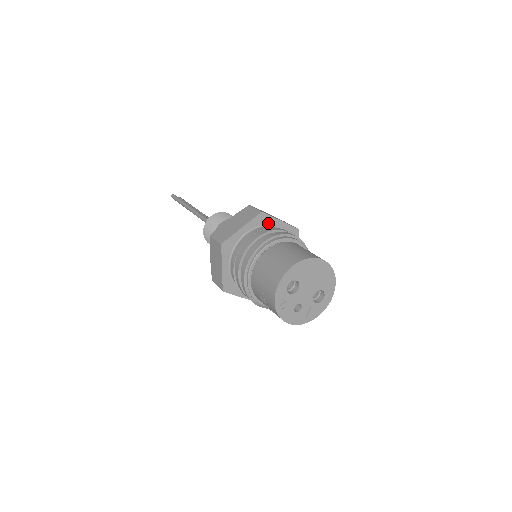
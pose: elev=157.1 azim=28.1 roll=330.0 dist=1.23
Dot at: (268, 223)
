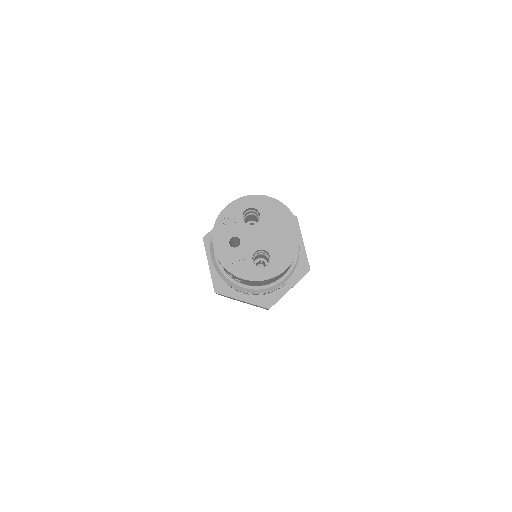
Dot at: occluded
